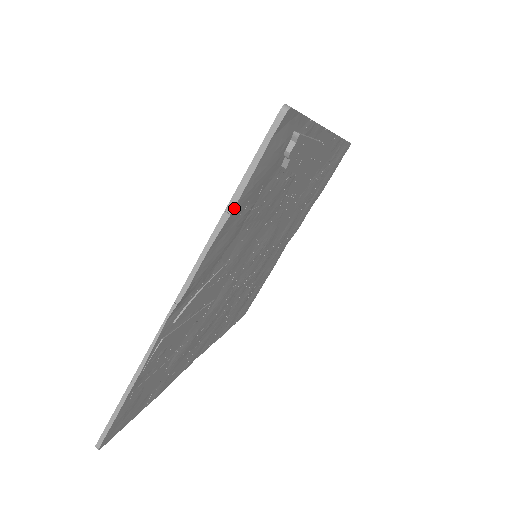
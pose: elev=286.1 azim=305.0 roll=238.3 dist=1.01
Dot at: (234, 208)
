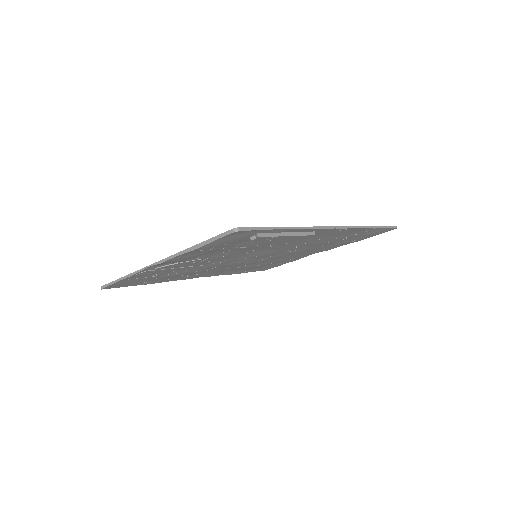
Dot at: (195, 249)
